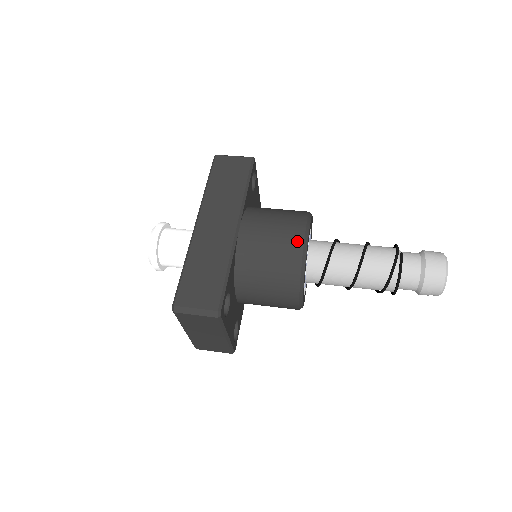
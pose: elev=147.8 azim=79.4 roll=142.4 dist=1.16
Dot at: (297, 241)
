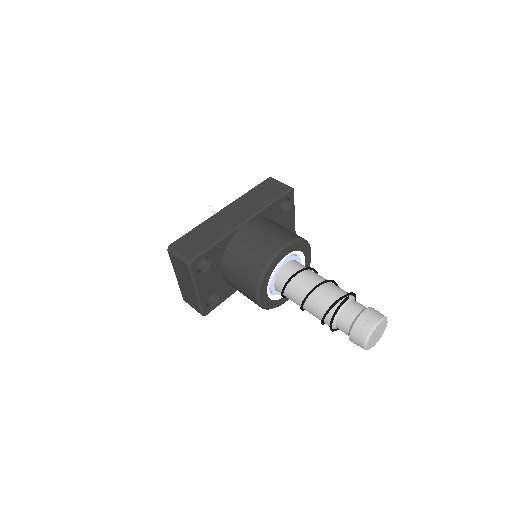
Dot at: (274, 247)
